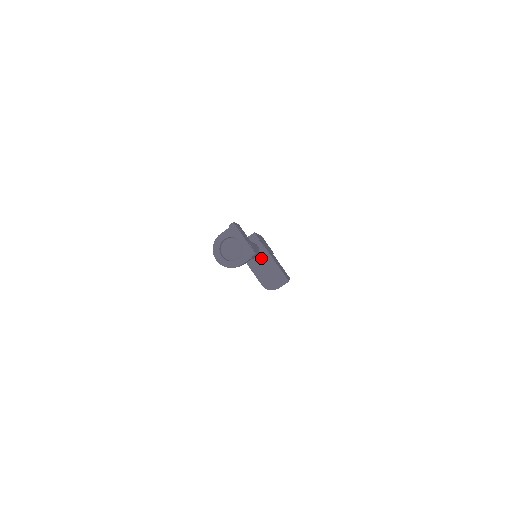
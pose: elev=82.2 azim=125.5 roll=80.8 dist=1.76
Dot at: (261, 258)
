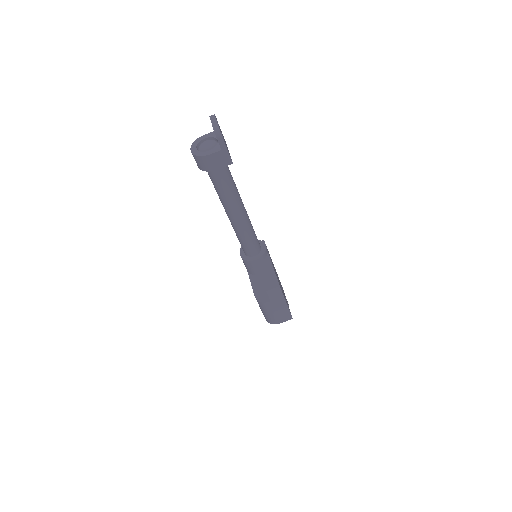
Dot at: (260, 259)
